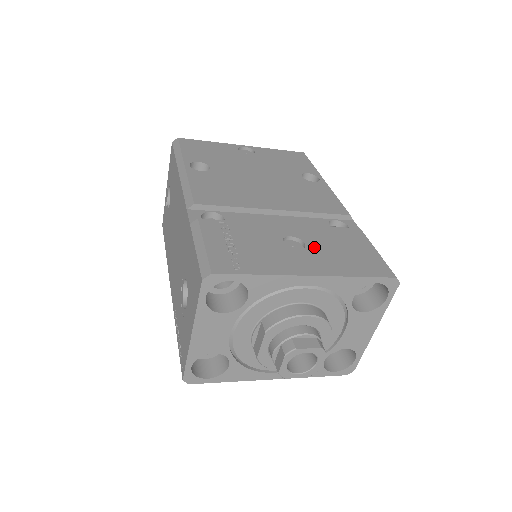
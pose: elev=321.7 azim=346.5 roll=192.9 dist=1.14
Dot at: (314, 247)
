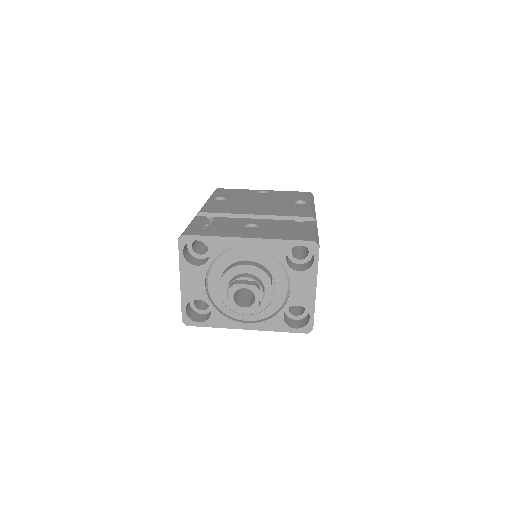
Dot at: (265, 228)
